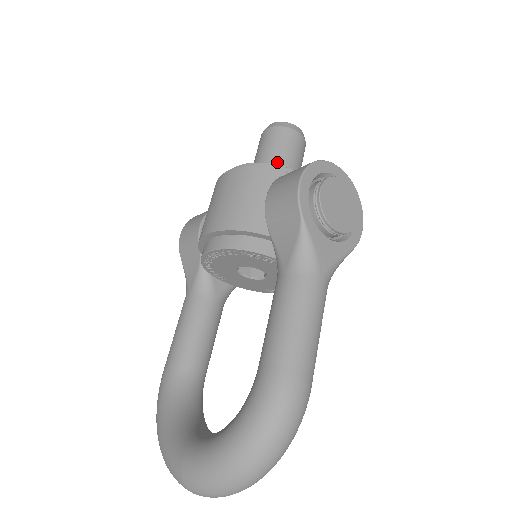
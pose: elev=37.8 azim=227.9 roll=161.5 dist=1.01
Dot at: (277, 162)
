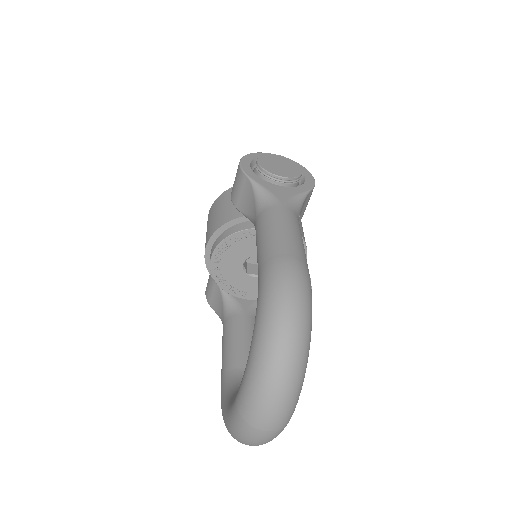
Dot at: occluded
